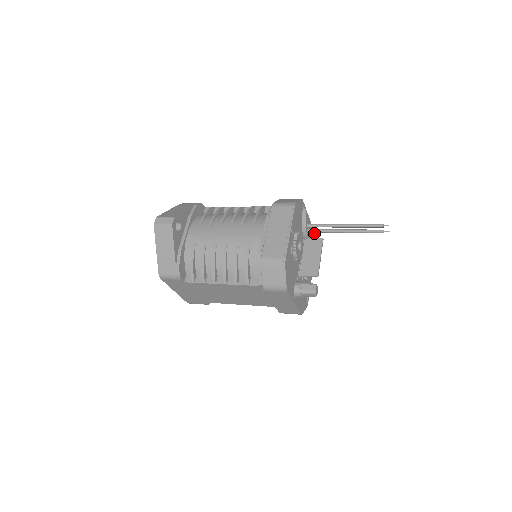
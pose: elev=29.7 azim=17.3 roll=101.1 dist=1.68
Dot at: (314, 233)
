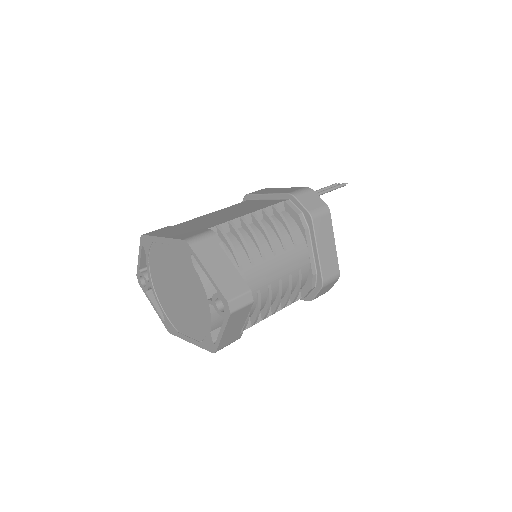
Dot at: occluded
